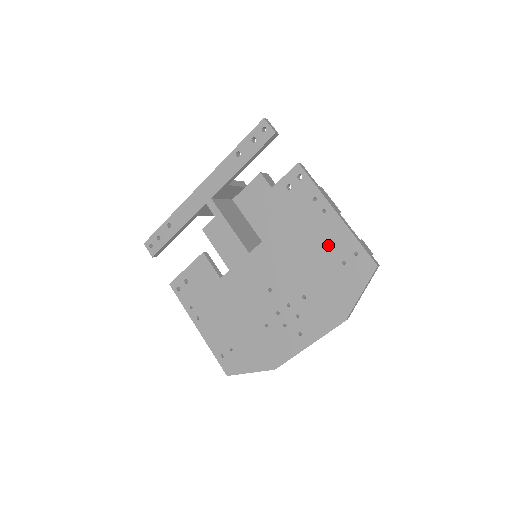
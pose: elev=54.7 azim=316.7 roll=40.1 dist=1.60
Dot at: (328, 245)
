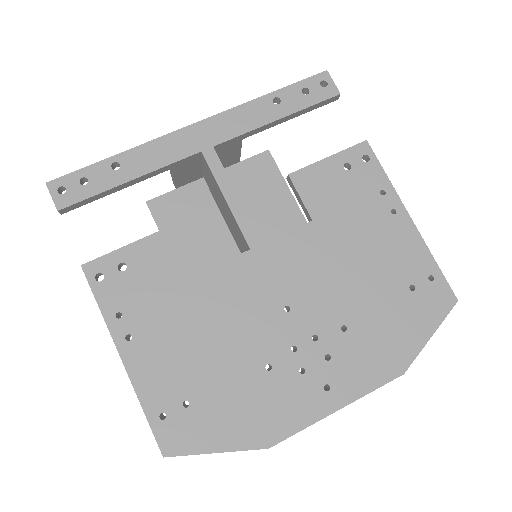
Dot at: (393, 258)
